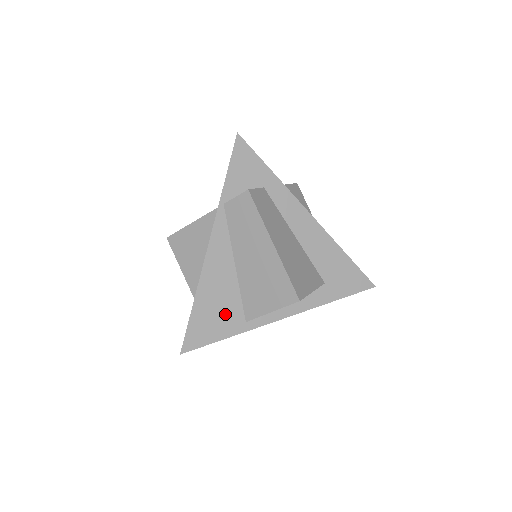
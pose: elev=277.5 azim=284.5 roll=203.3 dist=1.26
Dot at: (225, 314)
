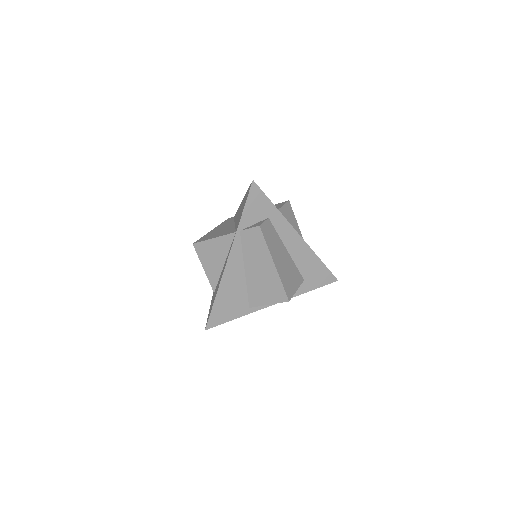
Dot at: (236, 304)
